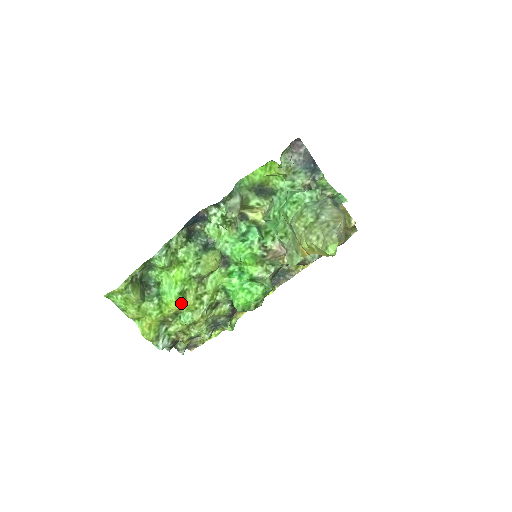
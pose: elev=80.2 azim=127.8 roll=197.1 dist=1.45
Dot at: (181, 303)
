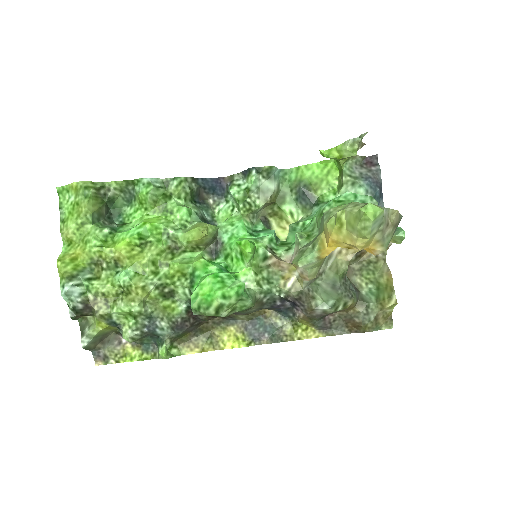
Dot at: (132, 251)
